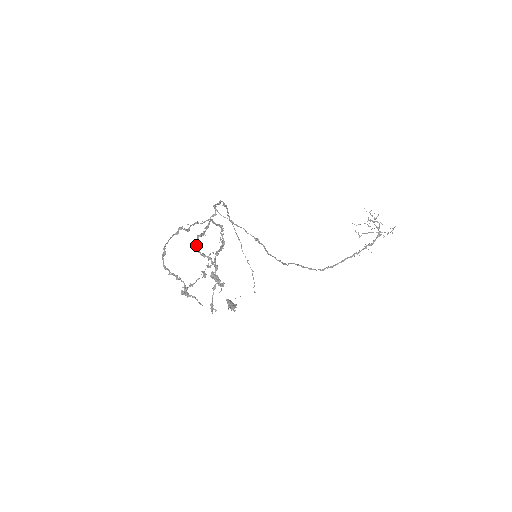
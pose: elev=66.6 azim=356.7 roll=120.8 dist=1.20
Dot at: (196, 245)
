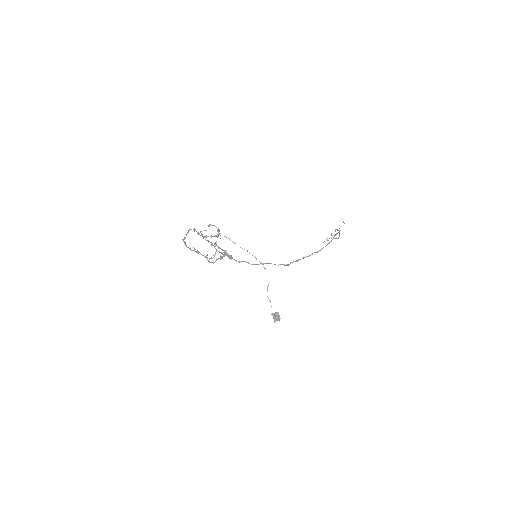
Dot at: (201, 235)
